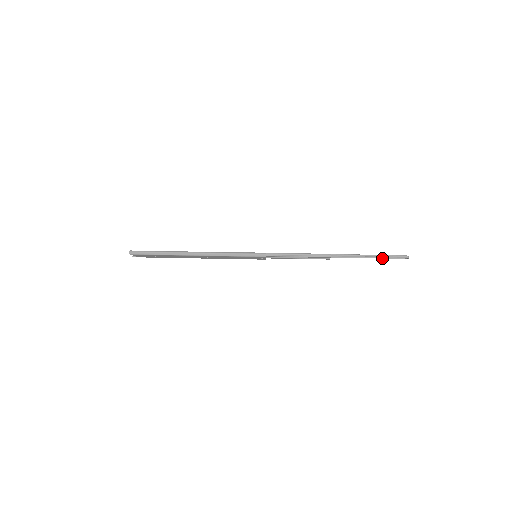
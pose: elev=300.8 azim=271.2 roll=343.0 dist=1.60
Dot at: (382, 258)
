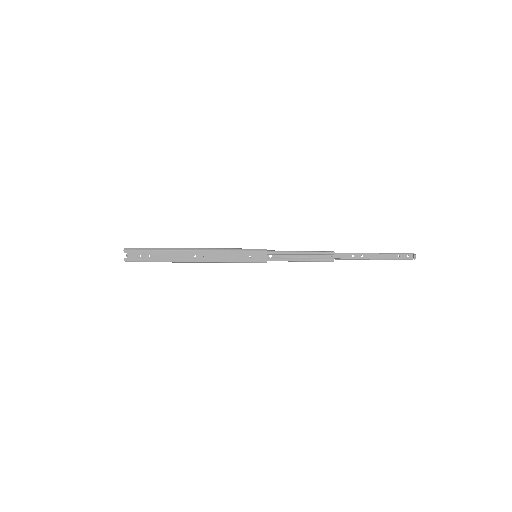
Dot at: (389, 259)
